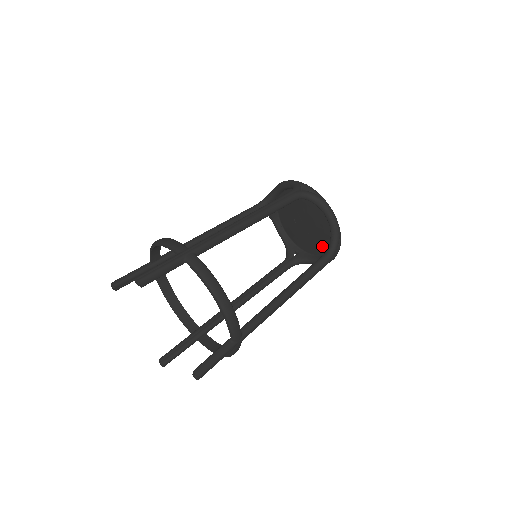
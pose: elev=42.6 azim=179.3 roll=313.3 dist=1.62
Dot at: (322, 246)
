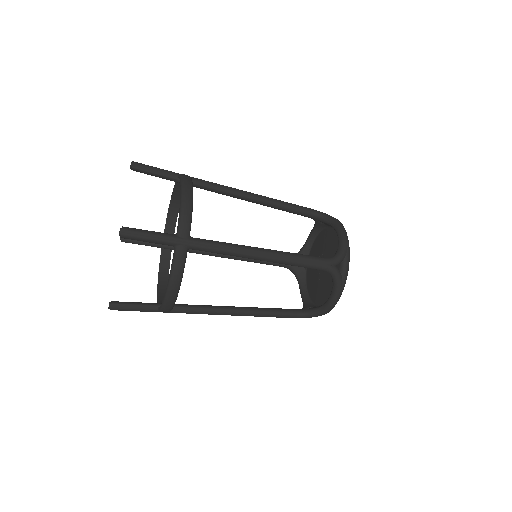
Dot at: (313, 293)
